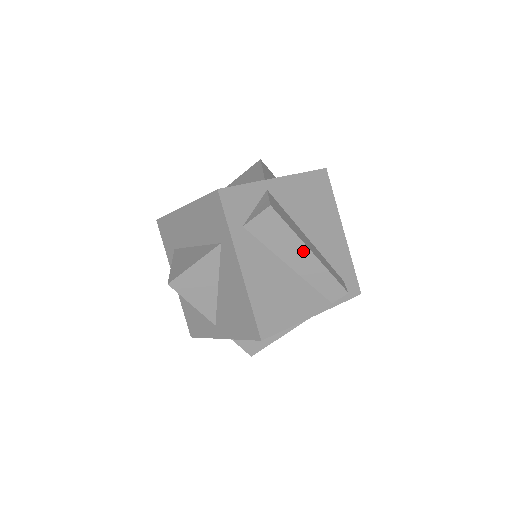
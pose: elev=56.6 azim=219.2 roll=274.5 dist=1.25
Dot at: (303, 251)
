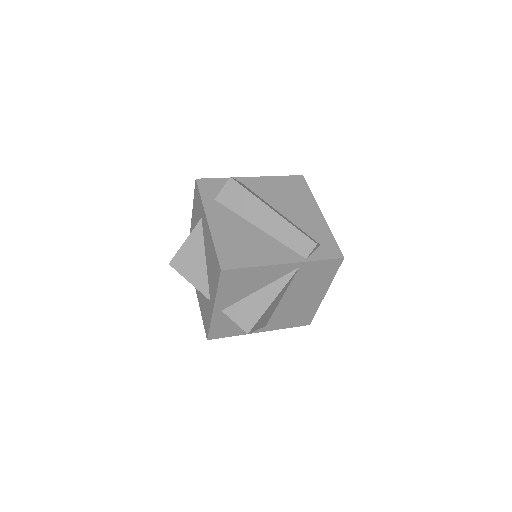
Dot at: (265, 210)
